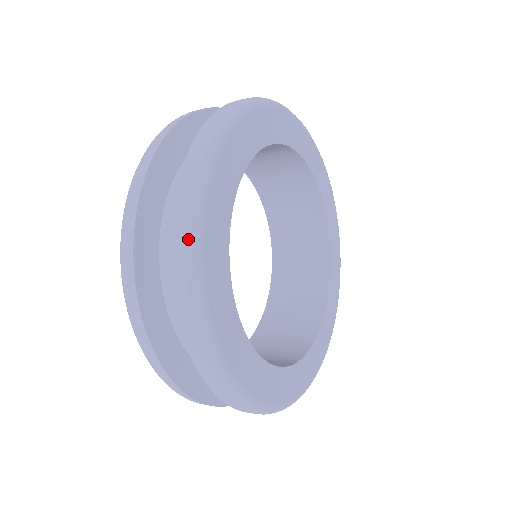
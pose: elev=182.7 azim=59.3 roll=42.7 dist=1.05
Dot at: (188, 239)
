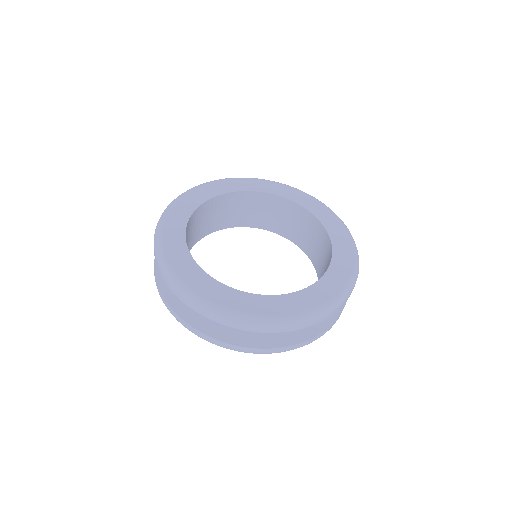
Dot at: (196, 303)
